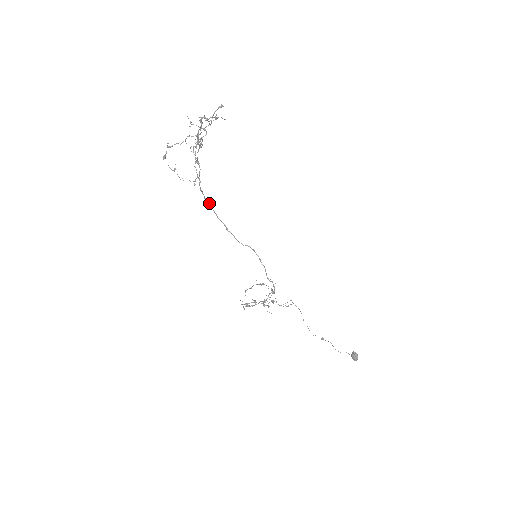
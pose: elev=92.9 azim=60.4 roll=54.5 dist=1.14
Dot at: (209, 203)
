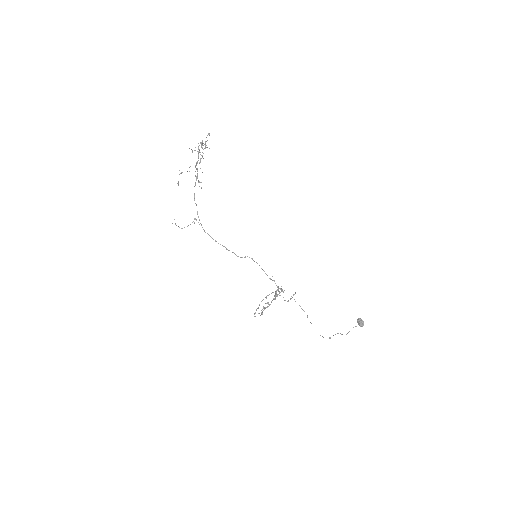
Dot at: (208, 234)
